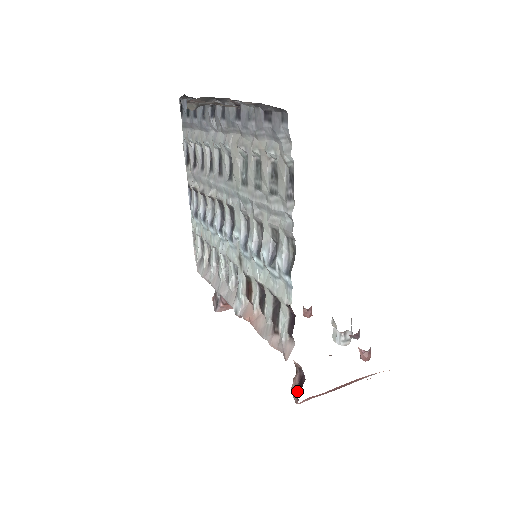
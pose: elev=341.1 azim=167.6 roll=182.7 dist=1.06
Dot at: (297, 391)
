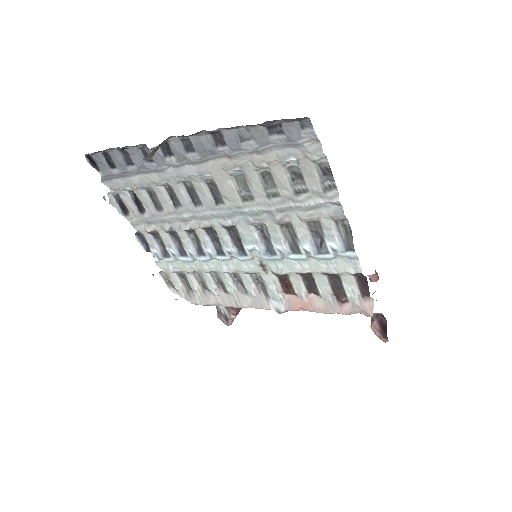
Dot at: (382, 333)
